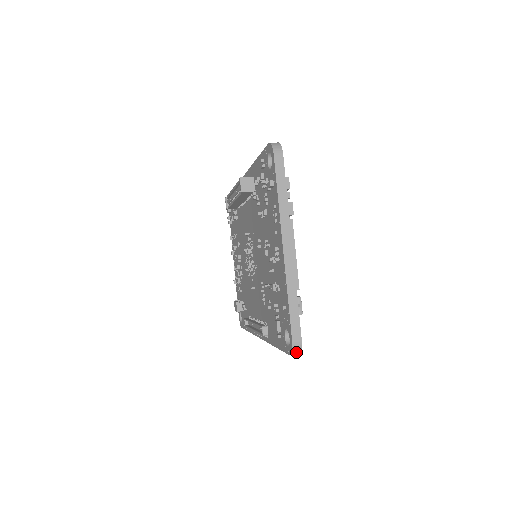
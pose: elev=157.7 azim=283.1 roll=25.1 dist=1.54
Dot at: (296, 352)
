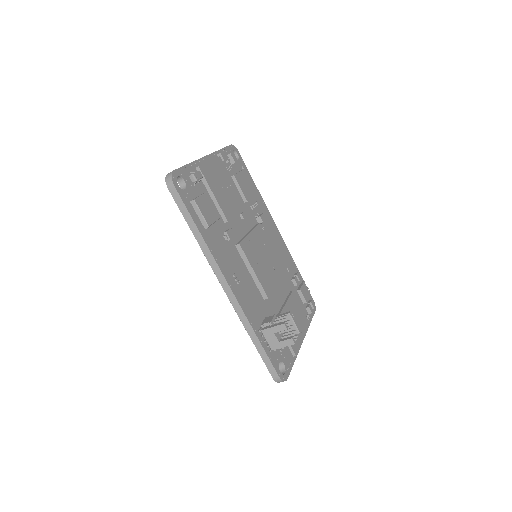
Dot at: (169, 179)
